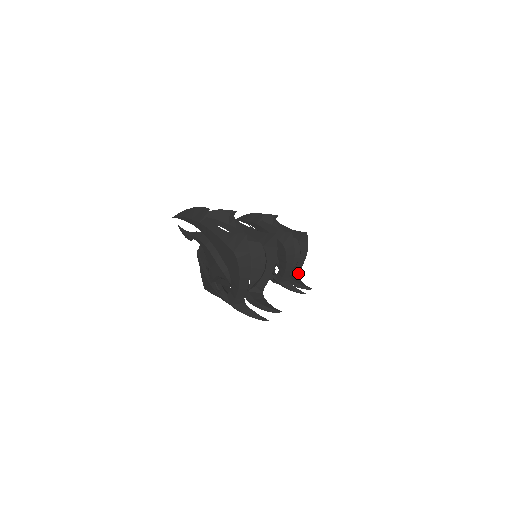
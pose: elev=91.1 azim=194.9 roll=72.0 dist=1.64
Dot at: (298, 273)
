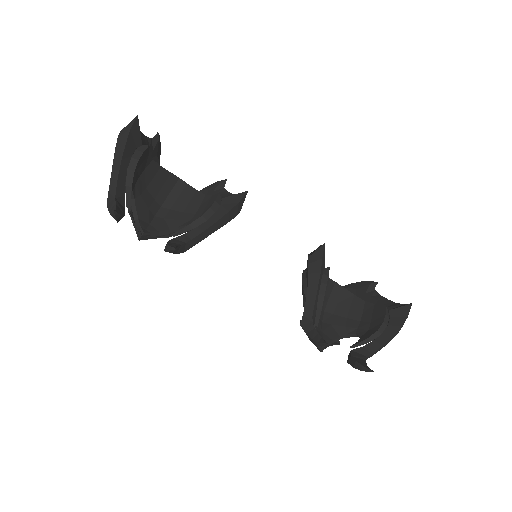
Dot at: (370, 354)
